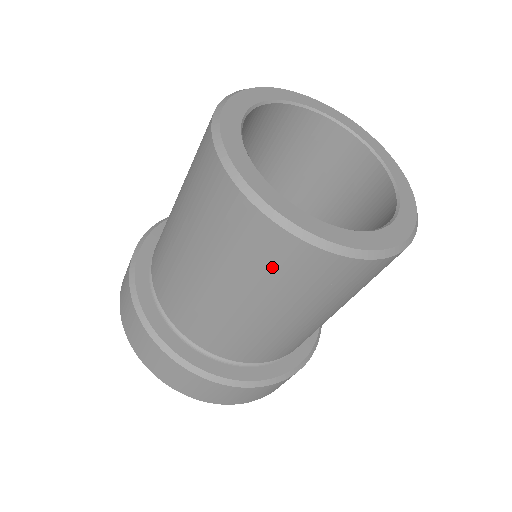
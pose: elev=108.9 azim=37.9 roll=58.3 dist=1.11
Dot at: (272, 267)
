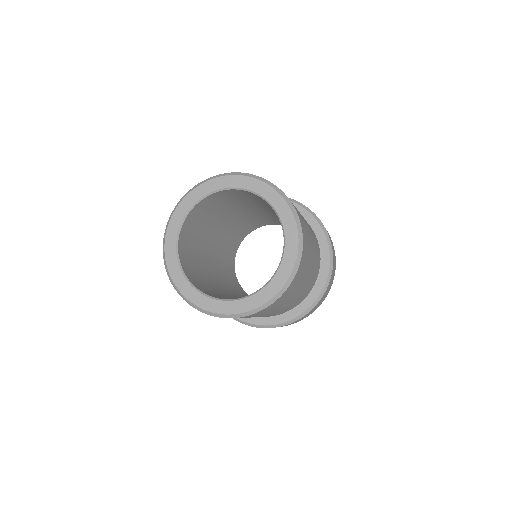
Dot at: occluded
